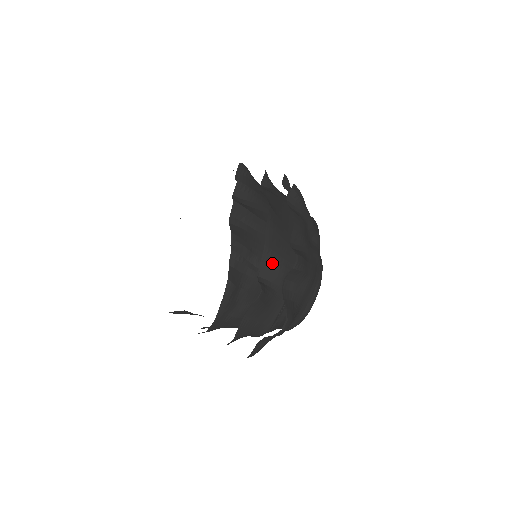
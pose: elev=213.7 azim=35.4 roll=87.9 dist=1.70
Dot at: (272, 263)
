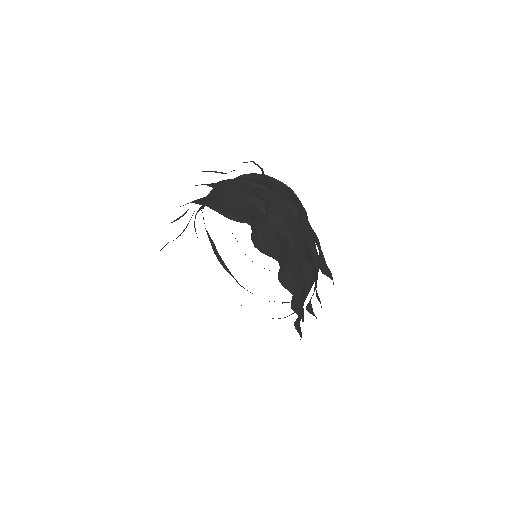
Dot at: (313, 293)
